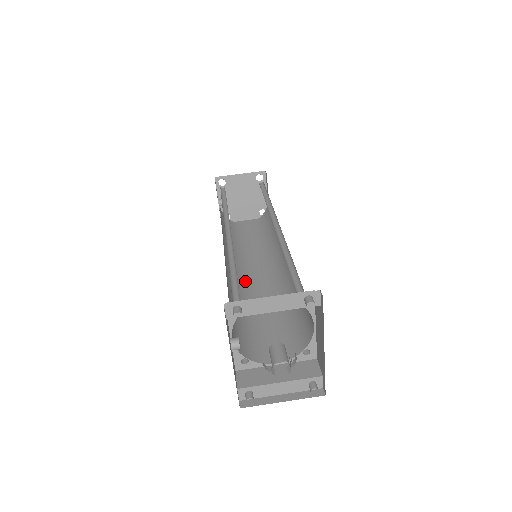
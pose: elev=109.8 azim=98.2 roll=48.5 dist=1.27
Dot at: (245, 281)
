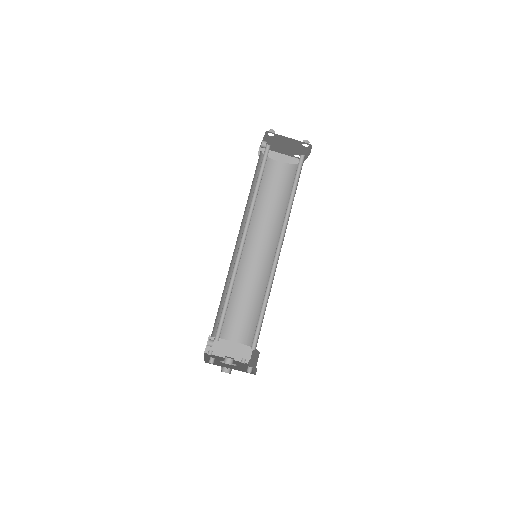
Dot at: (244, 255)
